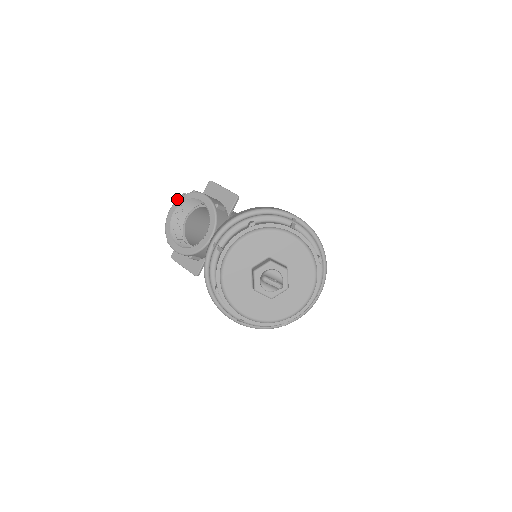
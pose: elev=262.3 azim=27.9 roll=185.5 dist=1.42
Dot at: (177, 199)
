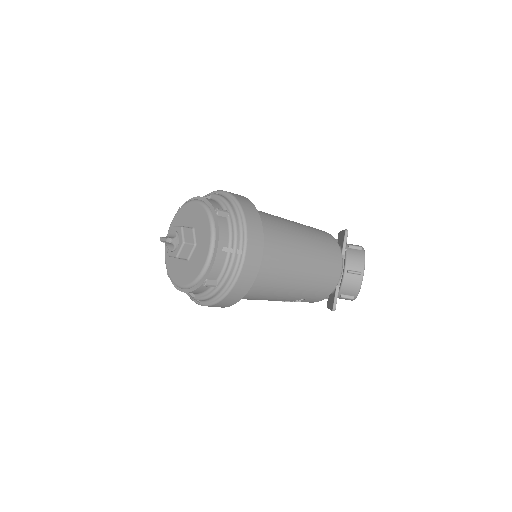
Dot at: occluded
